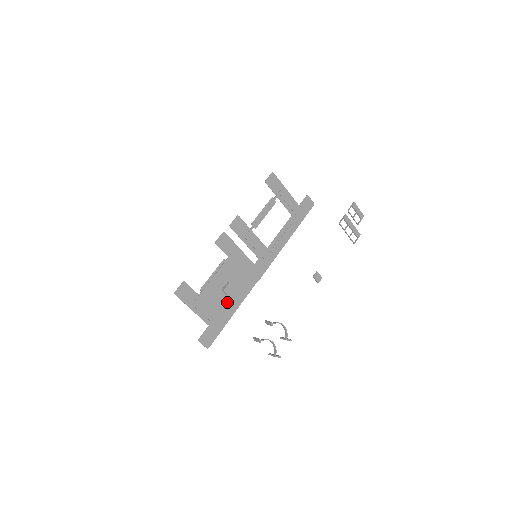
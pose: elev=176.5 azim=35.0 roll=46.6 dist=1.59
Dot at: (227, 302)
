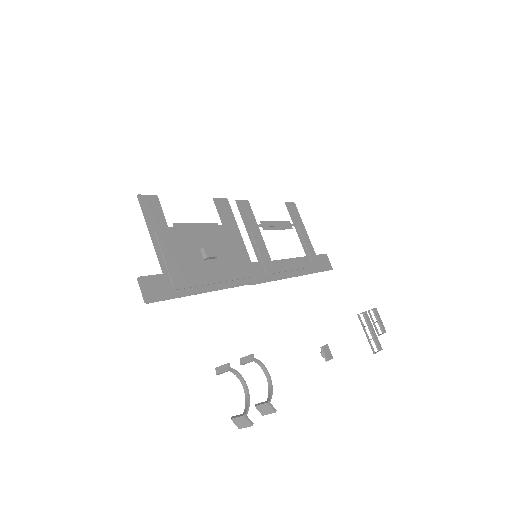
Dot at: (201, 270)
